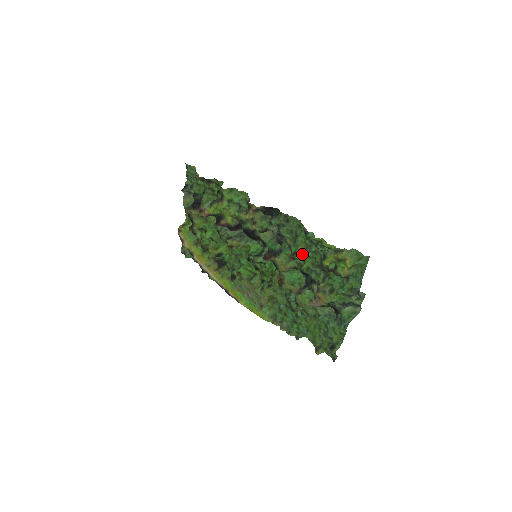
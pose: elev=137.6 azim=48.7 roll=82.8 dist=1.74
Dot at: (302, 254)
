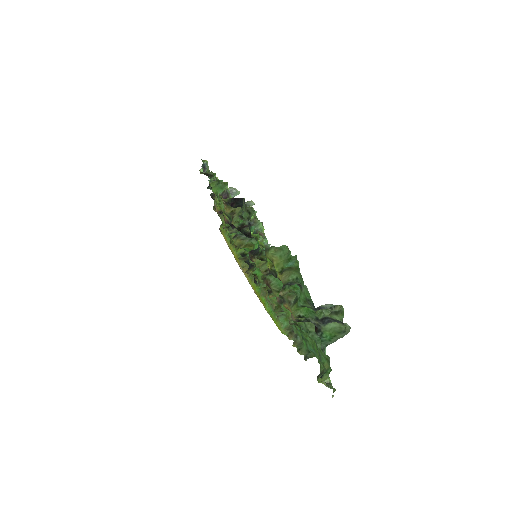
Dot at: (263, 254)
